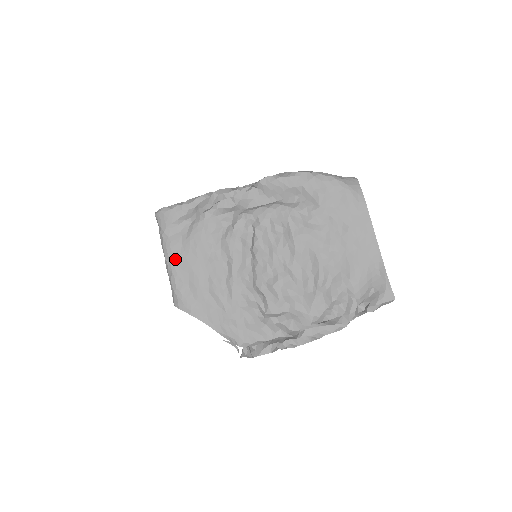
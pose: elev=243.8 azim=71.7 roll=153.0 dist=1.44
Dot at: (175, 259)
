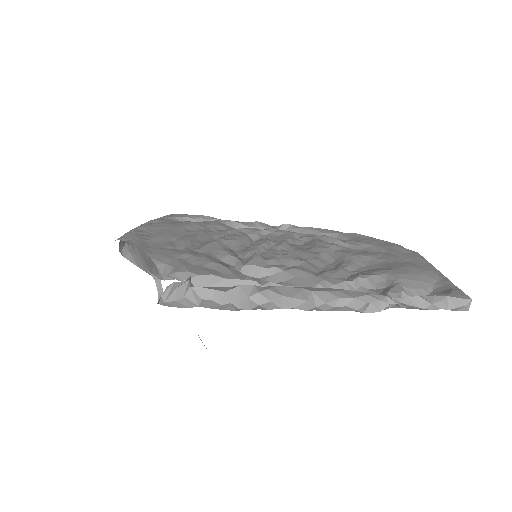
Dot at: (154, 223)
